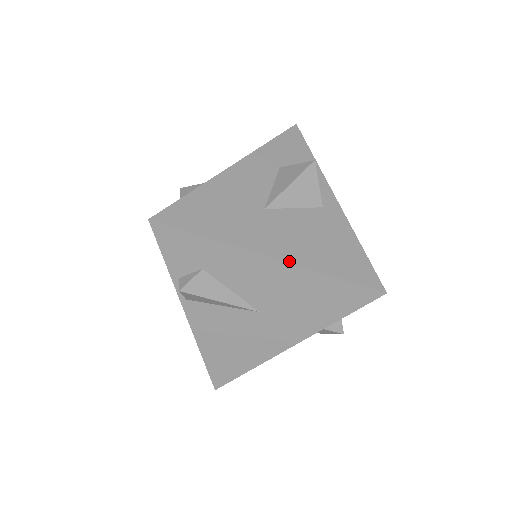
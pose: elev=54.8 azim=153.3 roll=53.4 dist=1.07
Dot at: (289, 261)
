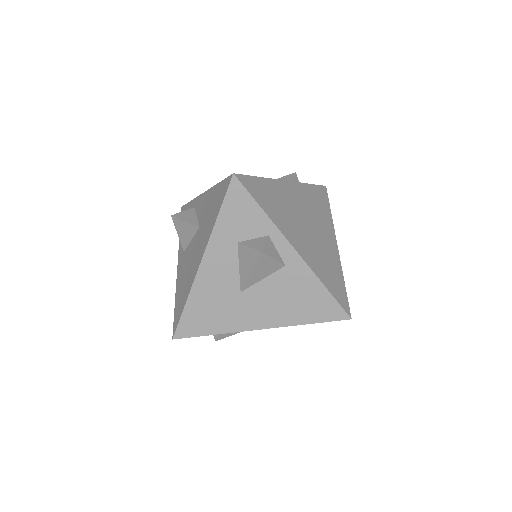
Dot at: (273, 327)
